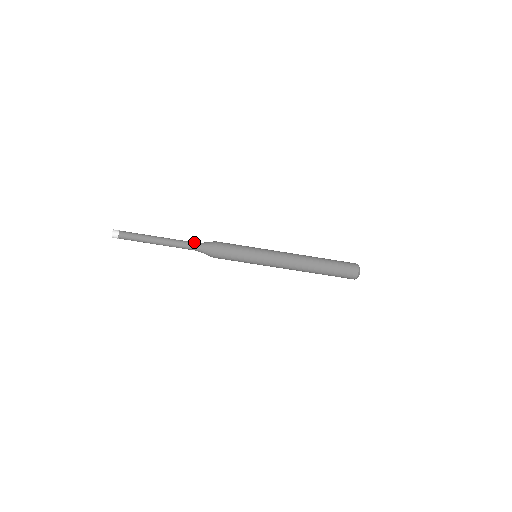
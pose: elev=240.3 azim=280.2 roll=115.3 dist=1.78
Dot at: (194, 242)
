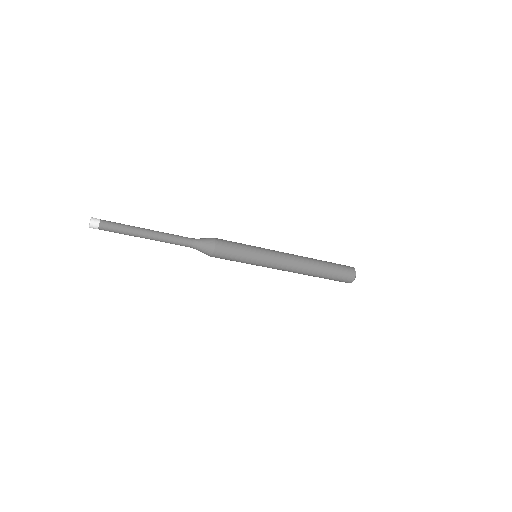
Dot at: (190, 238)
